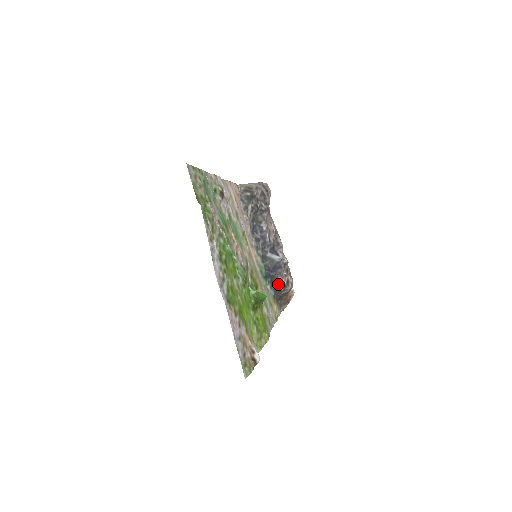
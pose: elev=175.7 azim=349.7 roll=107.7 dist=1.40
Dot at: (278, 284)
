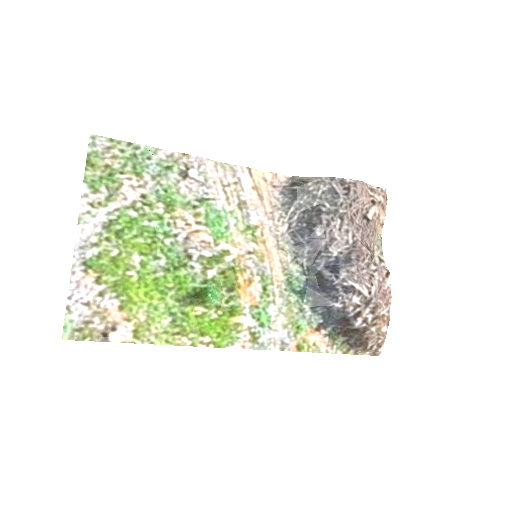
Dot at: (334, 311)
